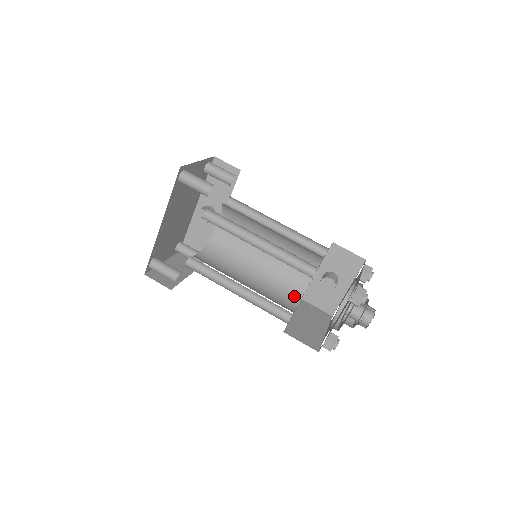
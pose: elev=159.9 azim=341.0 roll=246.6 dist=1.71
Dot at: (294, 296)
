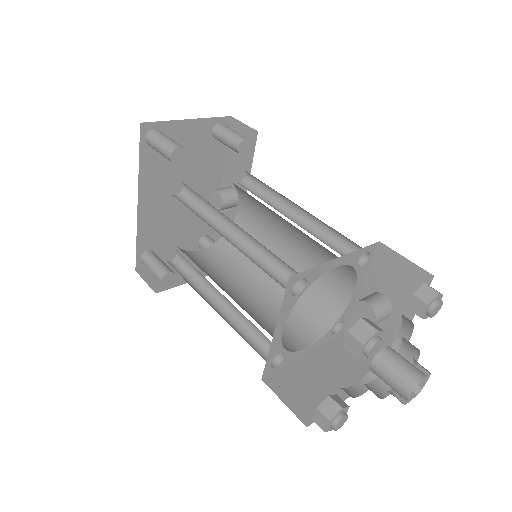
Dot at: (316, 325)
